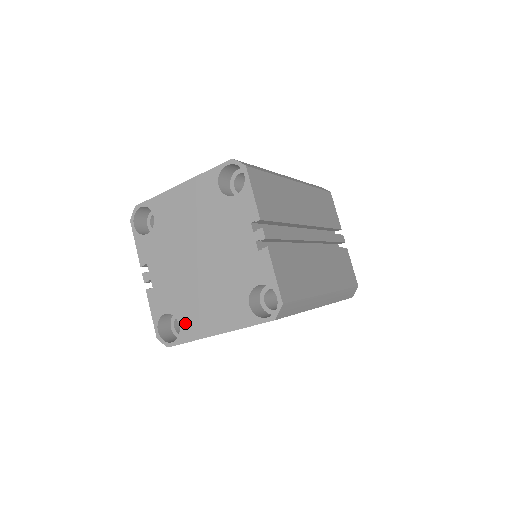
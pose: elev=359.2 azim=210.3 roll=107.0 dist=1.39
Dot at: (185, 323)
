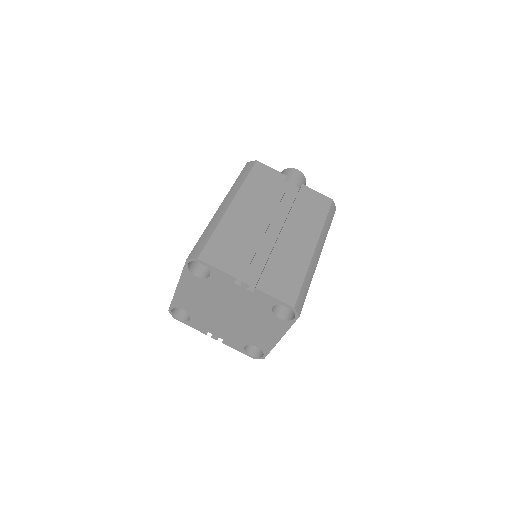
Dot at: (259, 345)
